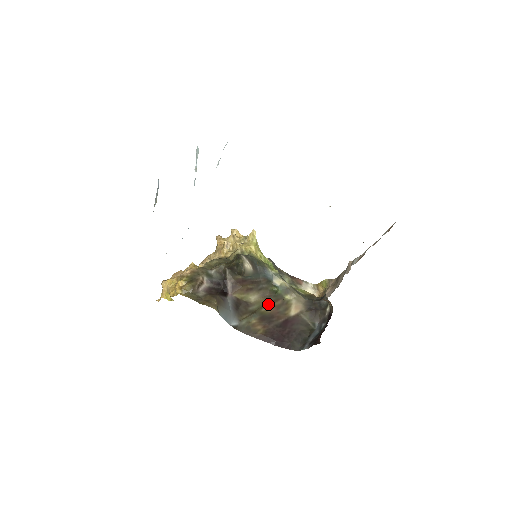
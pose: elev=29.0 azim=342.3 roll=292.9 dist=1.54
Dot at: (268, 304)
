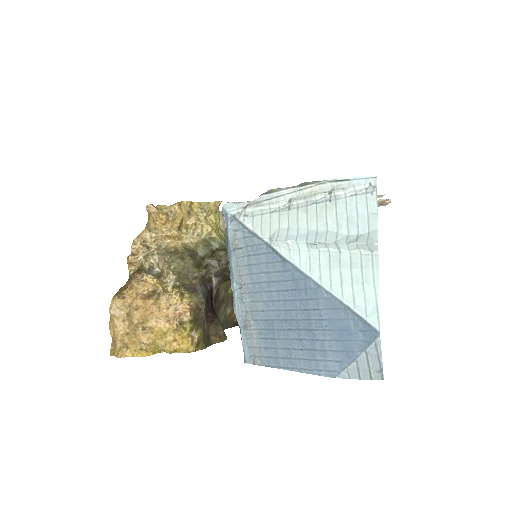
Dot at: occluded
